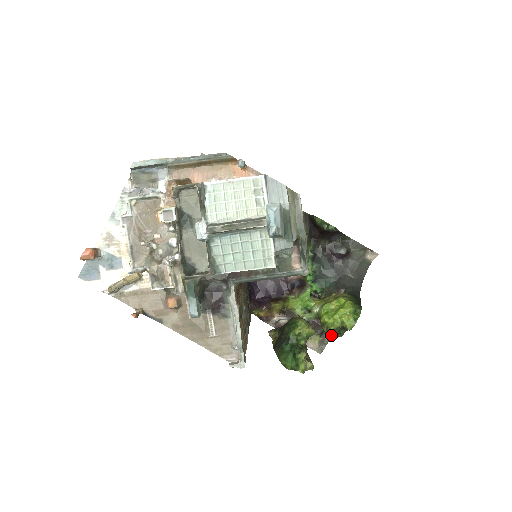
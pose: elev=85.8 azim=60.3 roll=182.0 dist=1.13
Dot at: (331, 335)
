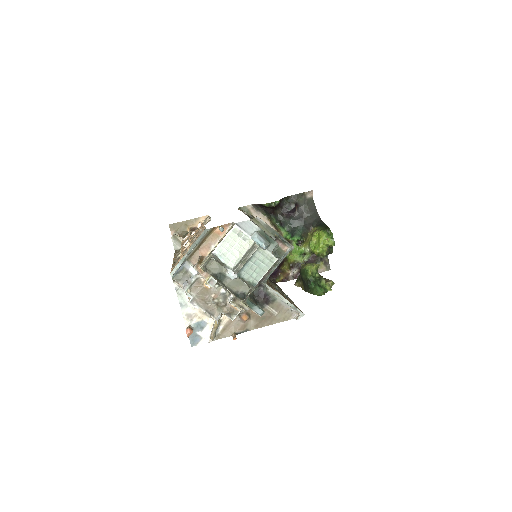
Dot at: (327, 255)
